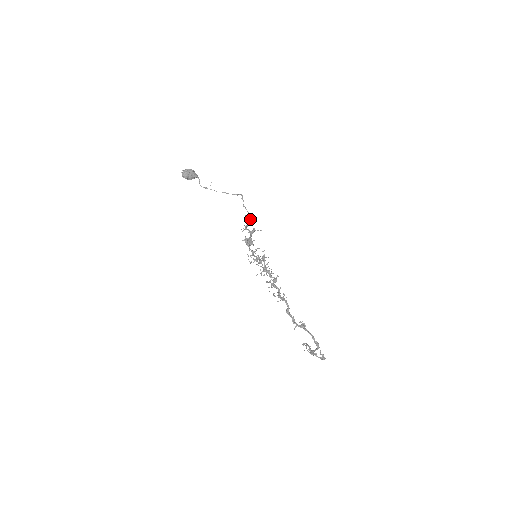
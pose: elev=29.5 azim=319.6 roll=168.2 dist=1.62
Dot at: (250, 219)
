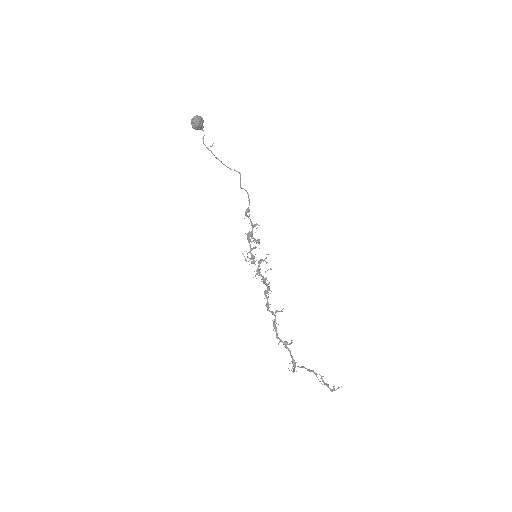
Dot at: occluded
